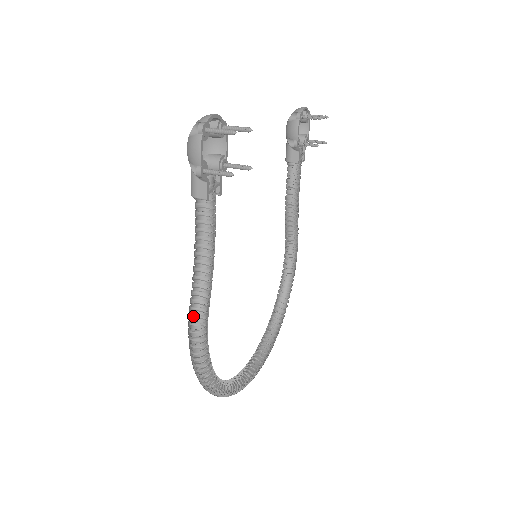
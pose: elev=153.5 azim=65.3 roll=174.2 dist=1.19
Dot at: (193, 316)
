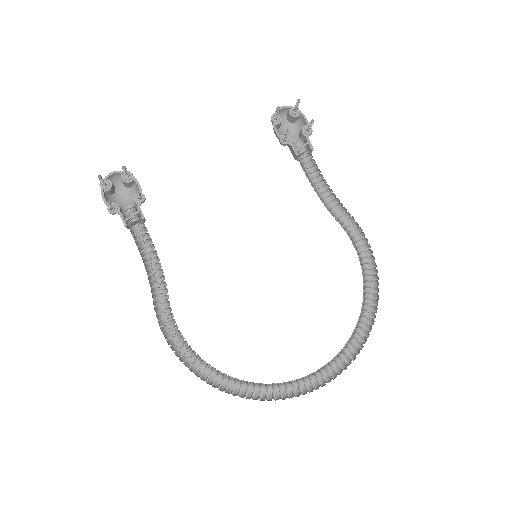
Dot at: (156, 315)
